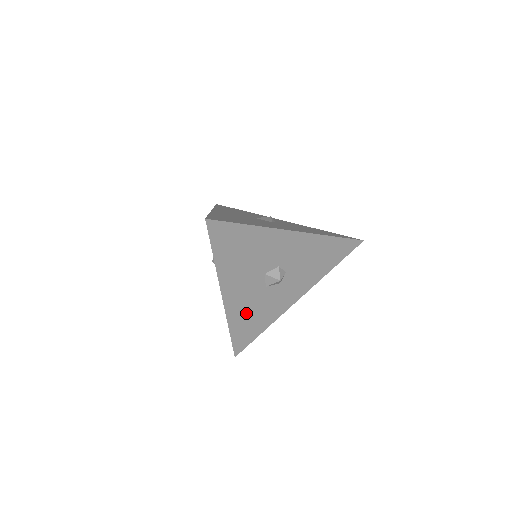
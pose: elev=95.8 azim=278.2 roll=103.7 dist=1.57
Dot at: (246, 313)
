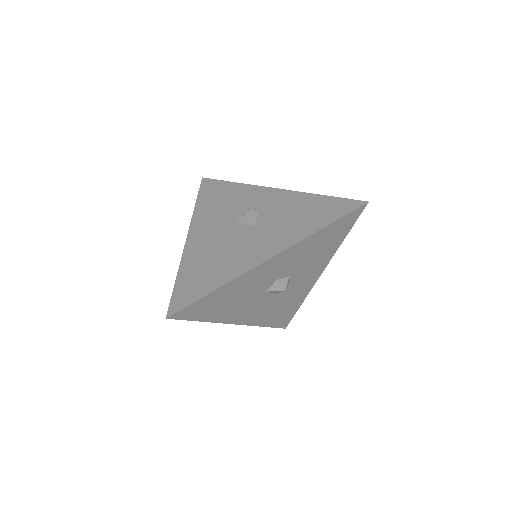
Dot at: (271, 312)
